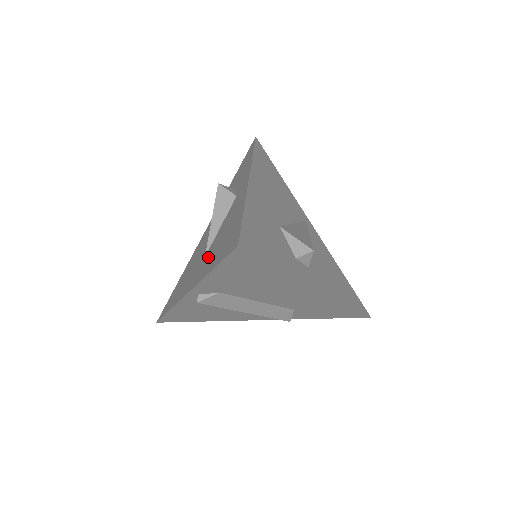
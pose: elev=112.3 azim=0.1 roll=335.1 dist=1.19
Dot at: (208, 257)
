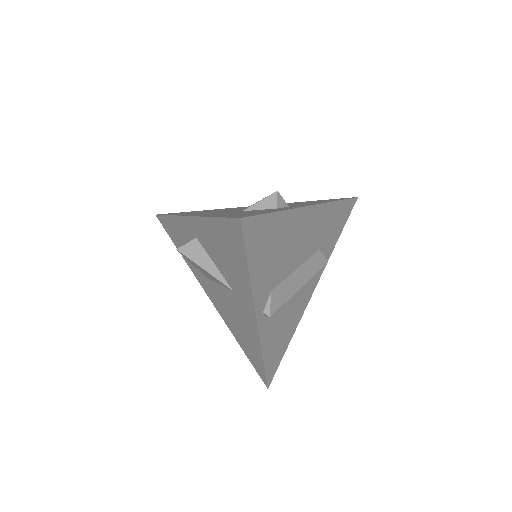
Dot at: (235, 282)
